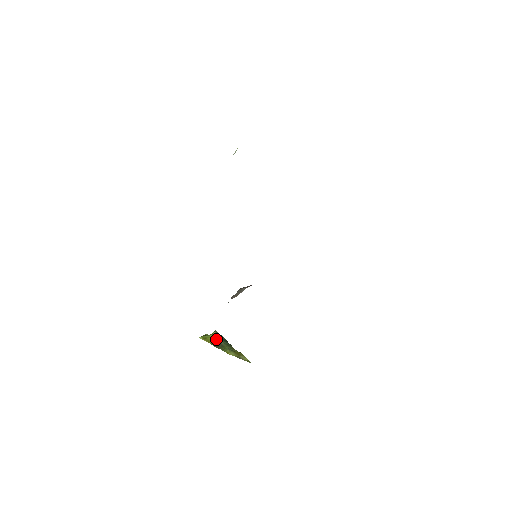
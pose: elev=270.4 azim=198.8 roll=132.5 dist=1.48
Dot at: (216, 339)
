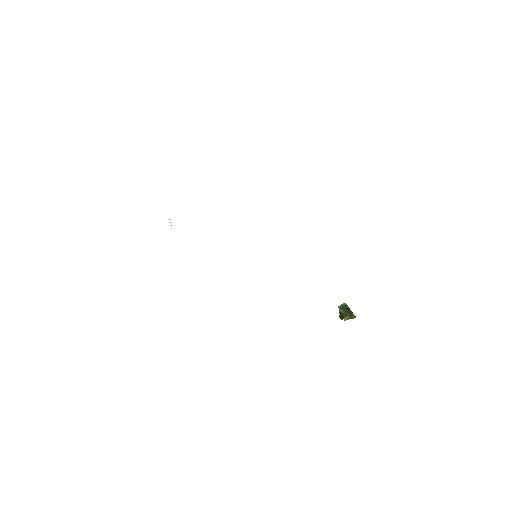
Dot at: (339, 313)
